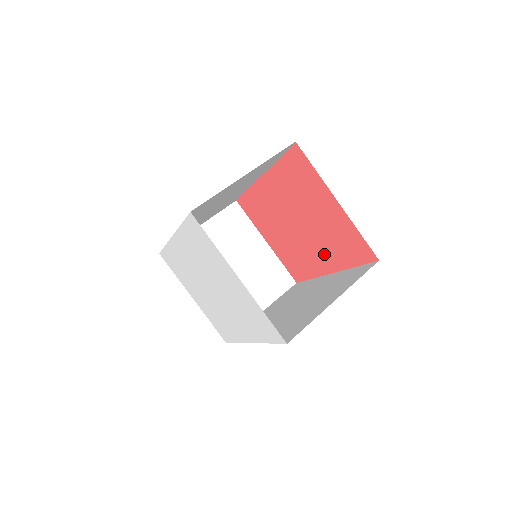
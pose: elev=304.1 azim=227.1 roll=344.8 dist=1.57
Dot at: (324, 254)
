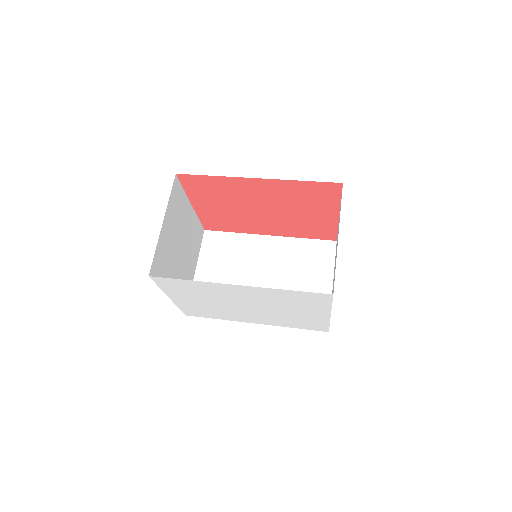
Dot at: (277, 228)
